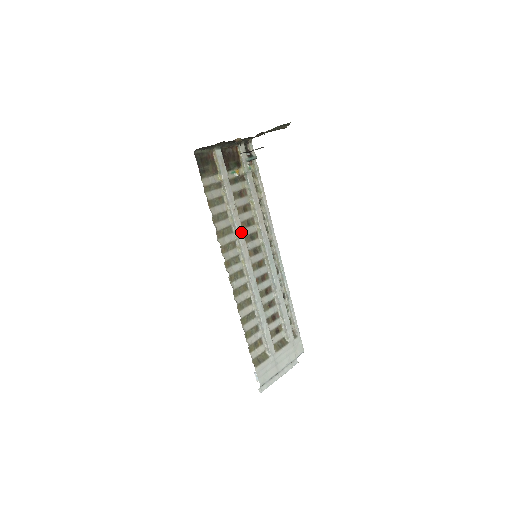
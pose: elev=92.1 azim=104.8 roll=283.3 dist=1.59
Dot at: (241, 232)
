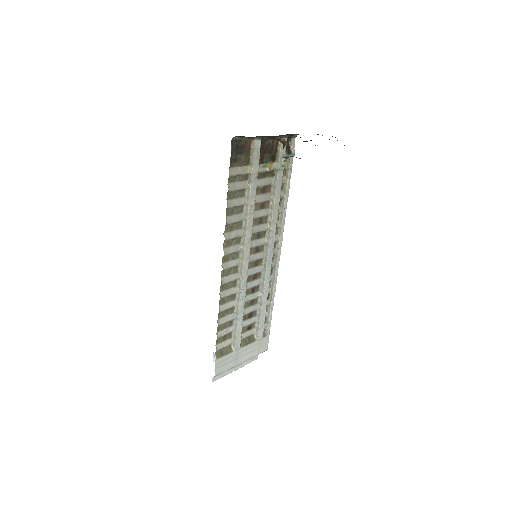
Dot at: (250, 230)
